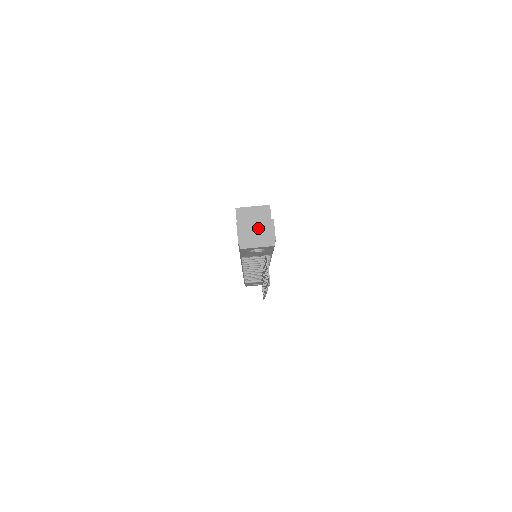
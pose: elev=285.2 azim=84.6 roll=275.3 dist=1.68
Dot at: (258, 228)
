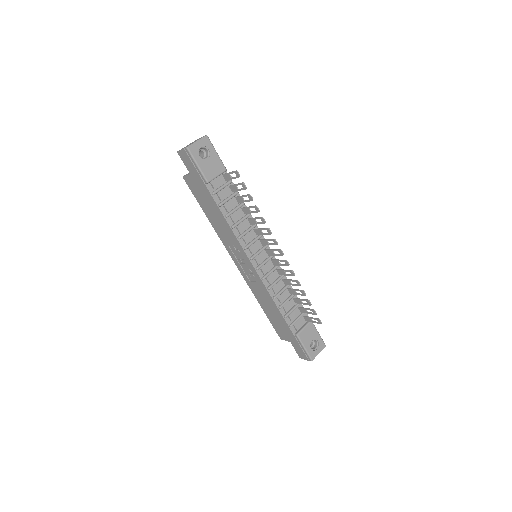
Dot at: occluded
